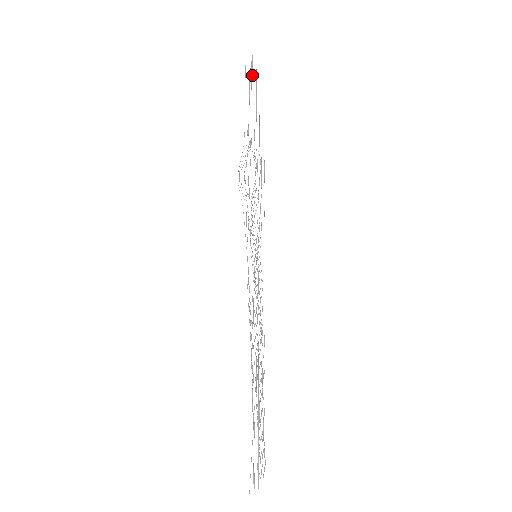
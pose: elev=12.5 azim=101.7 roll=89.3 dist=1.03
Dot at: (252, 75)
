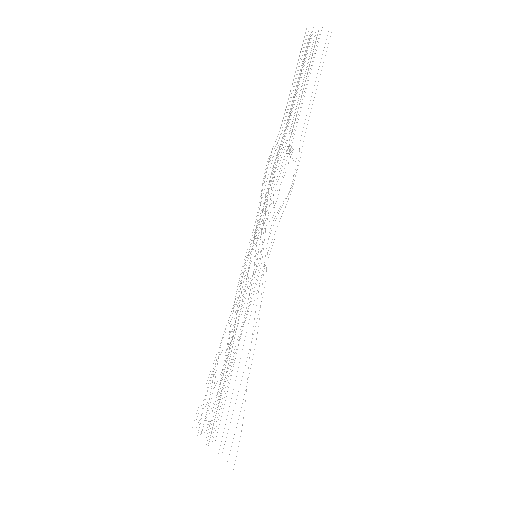
Dot at: occluded
